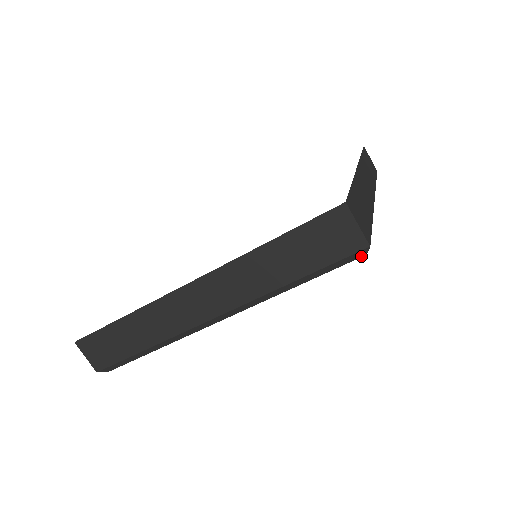
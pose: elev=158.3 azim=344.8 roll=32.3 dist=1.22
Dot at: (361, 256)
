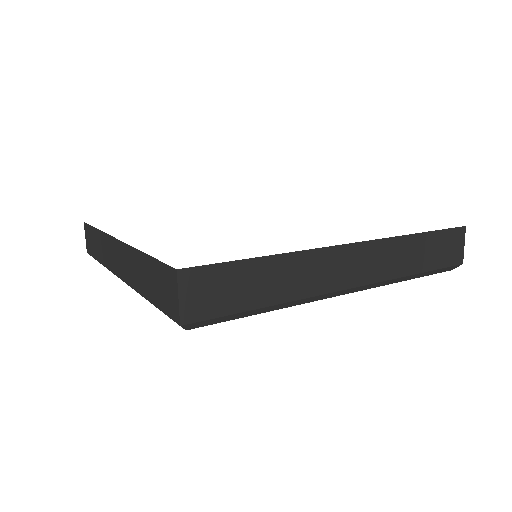
Dot at: occluded
